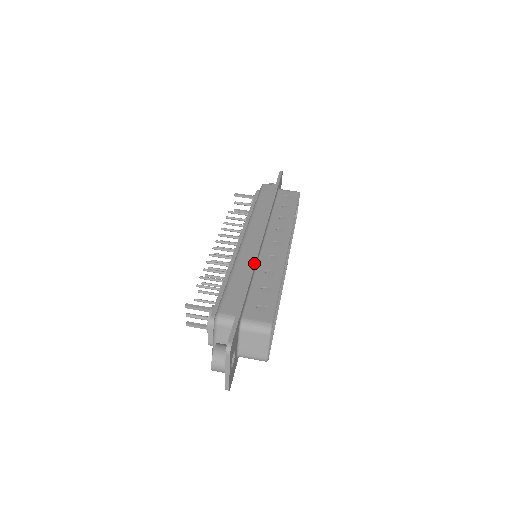
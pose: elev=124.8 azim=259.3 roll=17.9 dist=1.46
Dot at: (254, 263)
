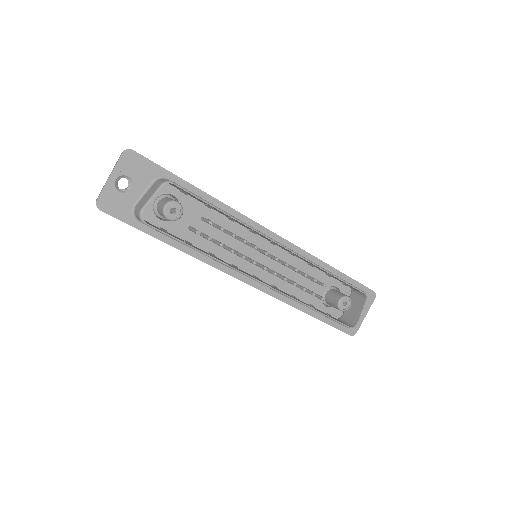
Dot at: (232, 208)
